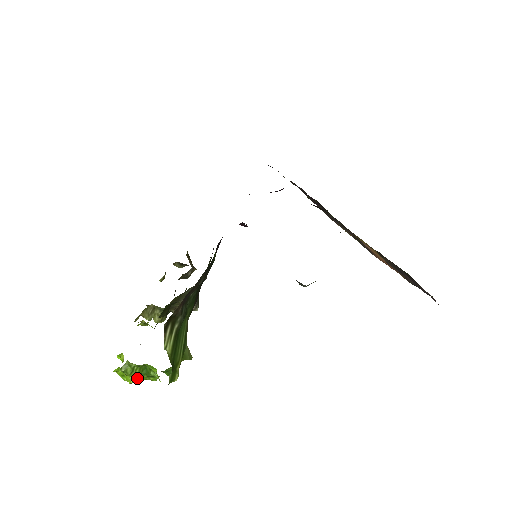
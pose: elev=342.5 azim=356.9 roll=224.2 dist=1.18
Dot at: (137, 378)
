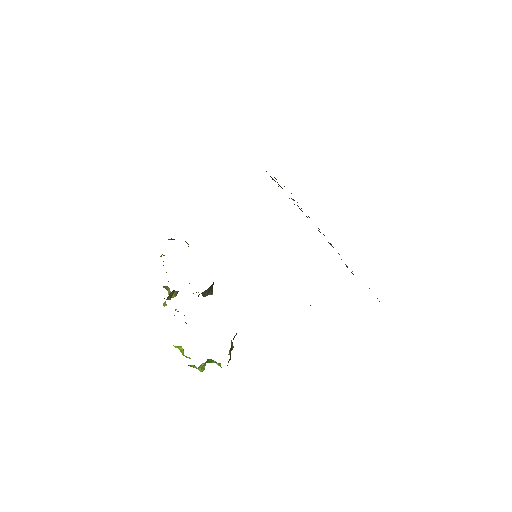
Dot at: occluded
